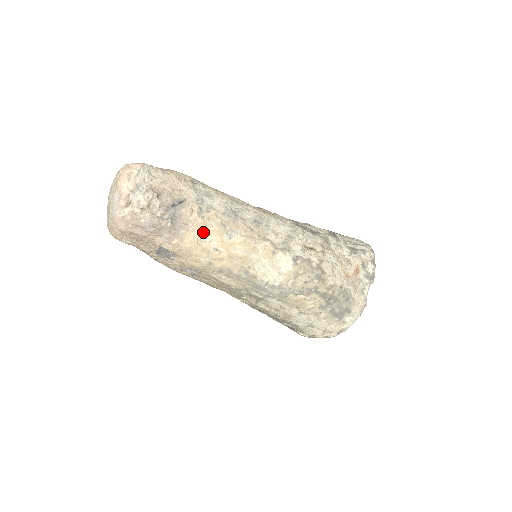
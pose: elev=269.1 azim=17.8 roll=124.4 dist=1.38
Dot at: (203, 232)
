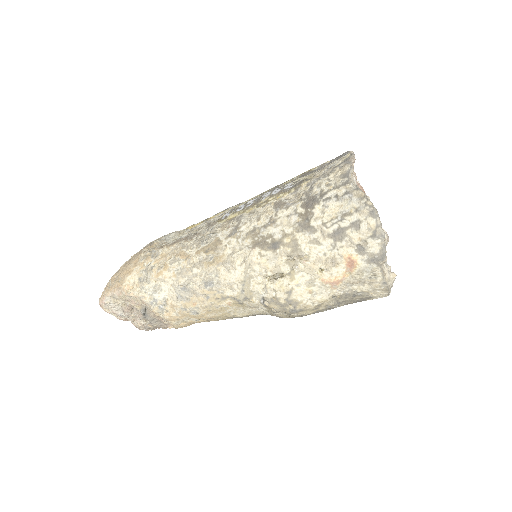
Dot at: (177, 320)
